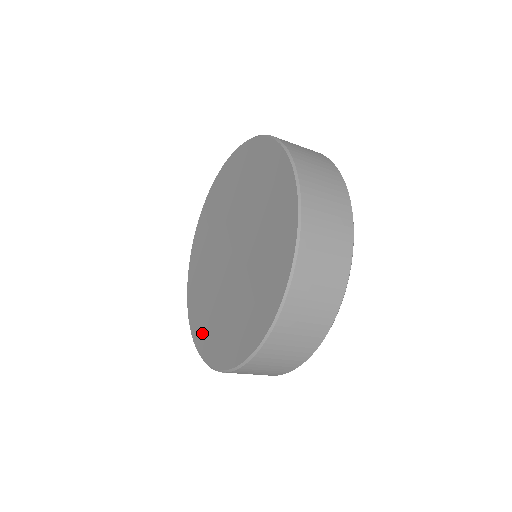
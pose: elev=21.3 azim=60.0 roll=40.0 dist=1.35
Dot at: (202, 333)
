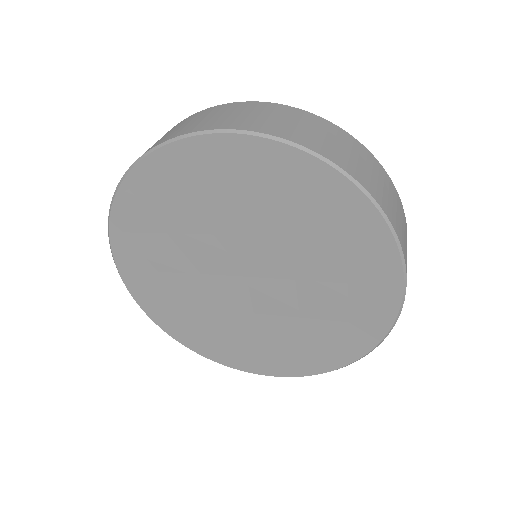
Dot at: (137, 268)
